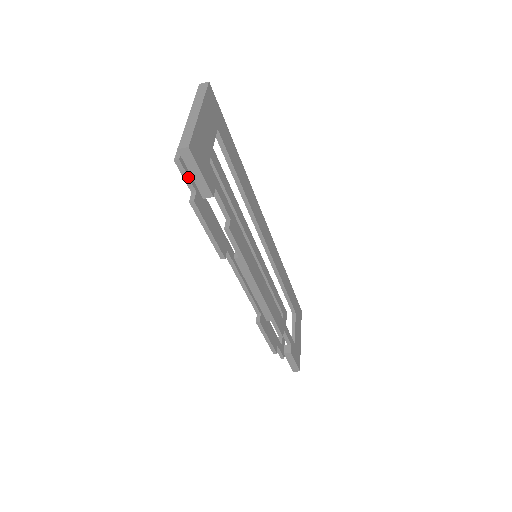
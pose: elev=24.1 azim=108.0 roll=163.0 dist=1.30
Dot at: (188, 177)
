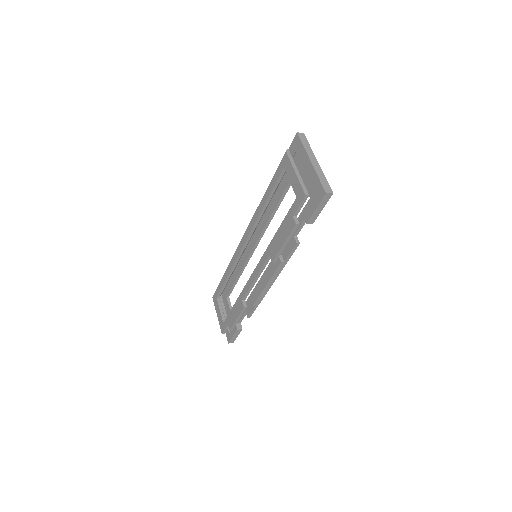
Dot at: occluded
